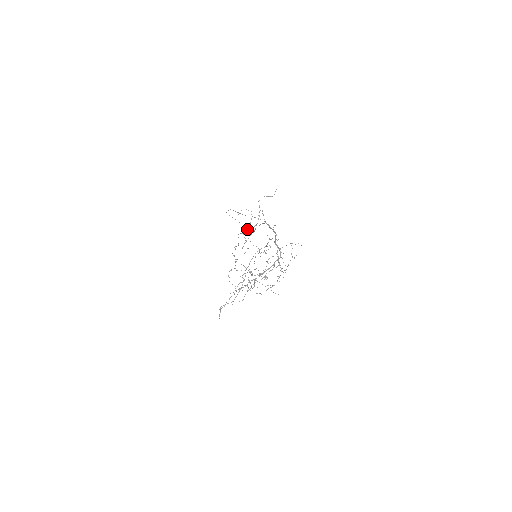
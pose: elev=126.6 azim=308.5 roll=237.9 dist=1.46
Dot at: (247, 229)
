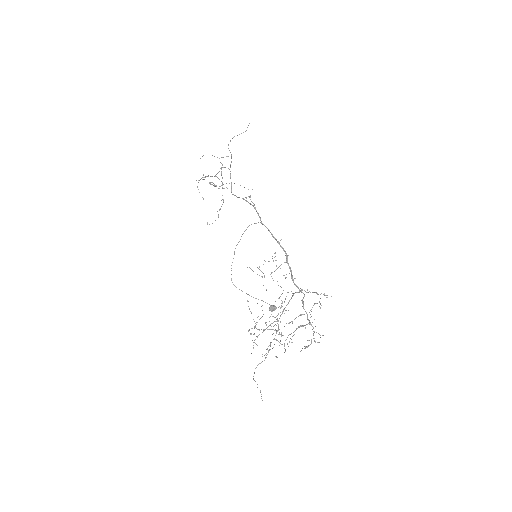
Dot at: (269, 310)
